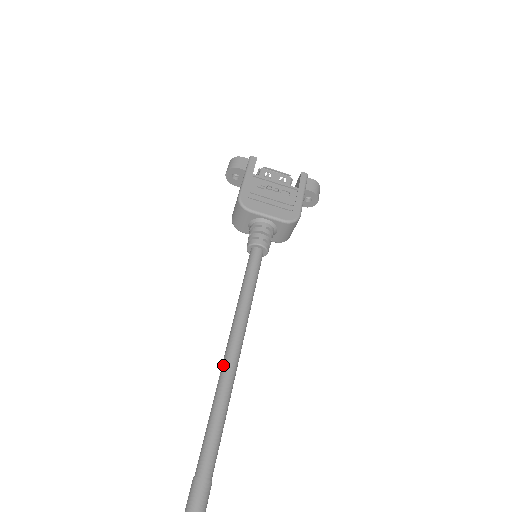
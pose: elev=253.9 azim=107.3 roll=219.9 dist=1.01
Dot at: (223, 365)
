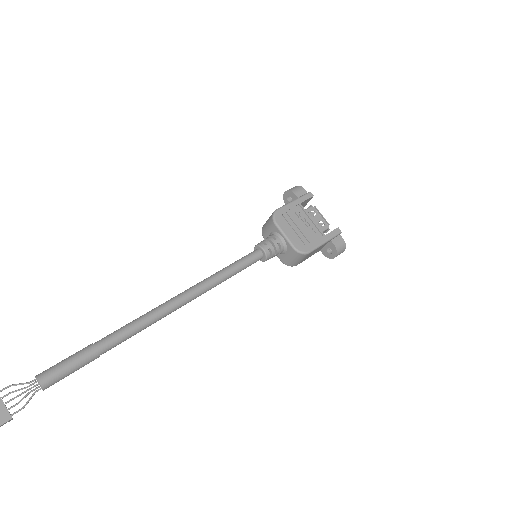
Dot at: (170, 299)
